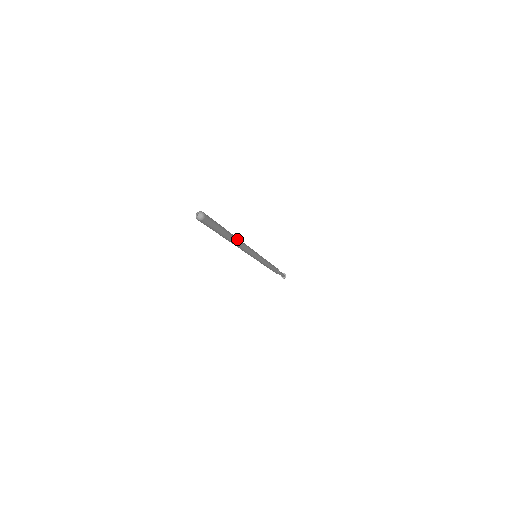
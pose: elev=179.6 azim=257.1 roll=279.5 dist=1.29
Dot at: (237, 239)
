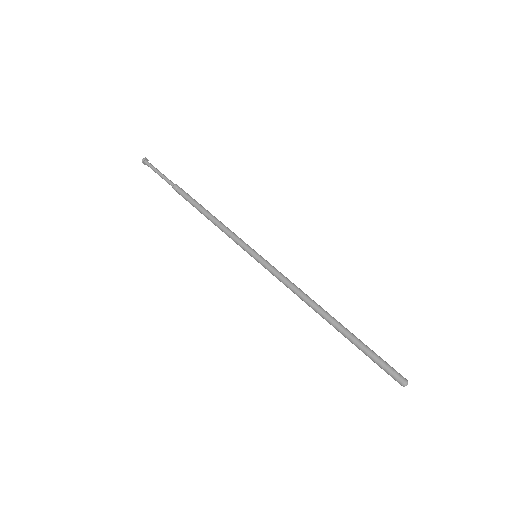
Dot at: (326, 312)
